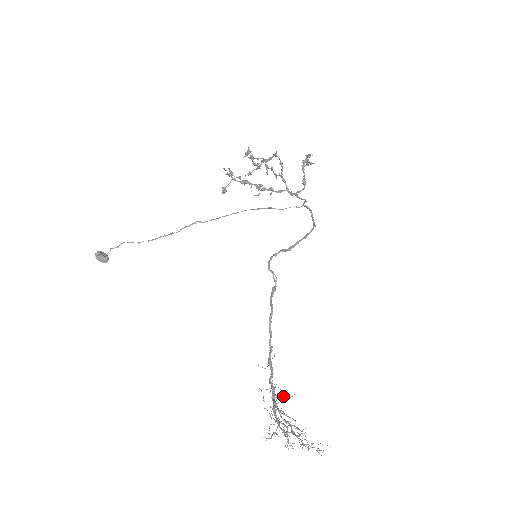
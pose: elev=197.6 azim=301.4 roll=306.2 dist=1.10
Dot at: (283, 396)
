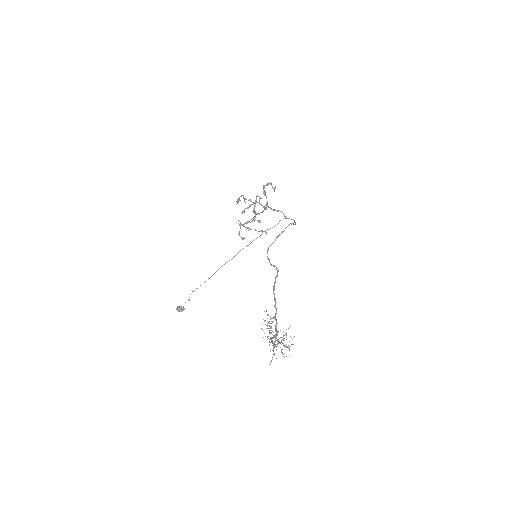
Dot at: (272, 322)
